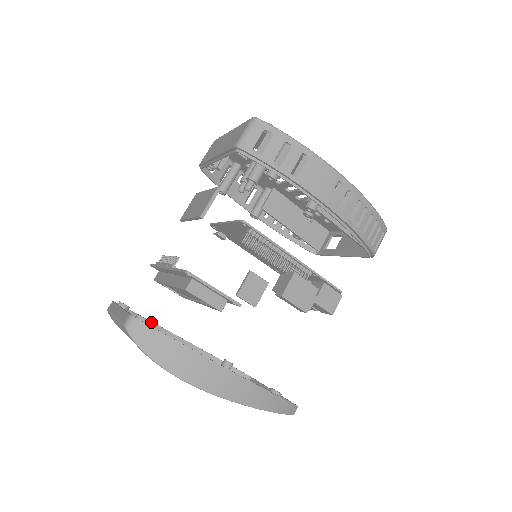
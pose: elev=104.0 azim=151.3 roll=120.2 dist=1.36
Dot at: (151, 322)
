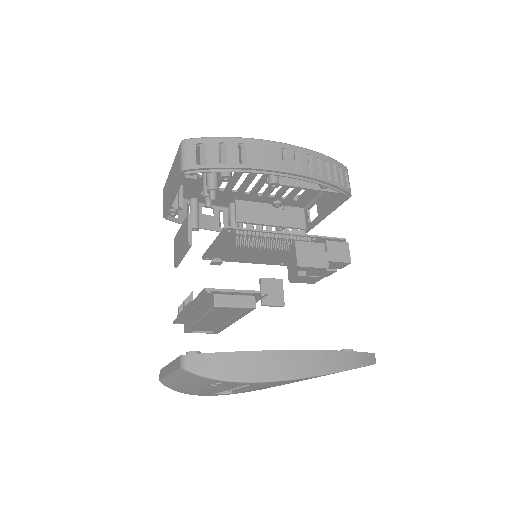
Dot at: occluded
